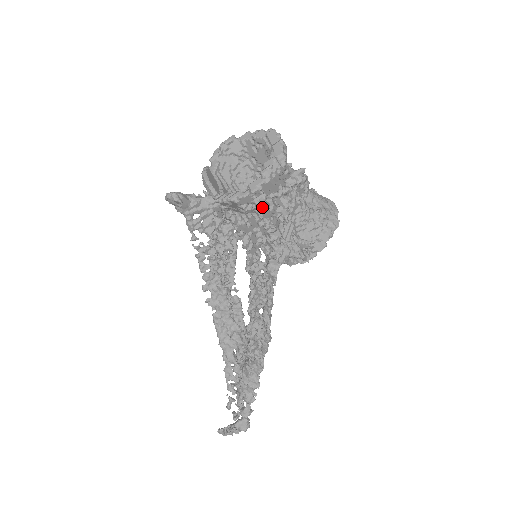
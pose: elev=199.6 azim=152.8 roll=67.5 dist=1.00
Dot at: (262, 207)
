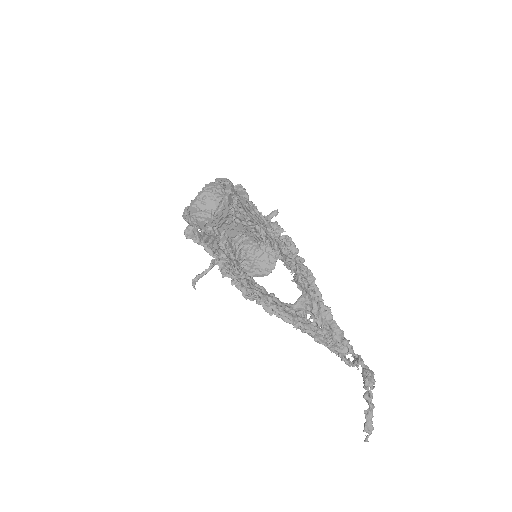
Dot at: occluded
